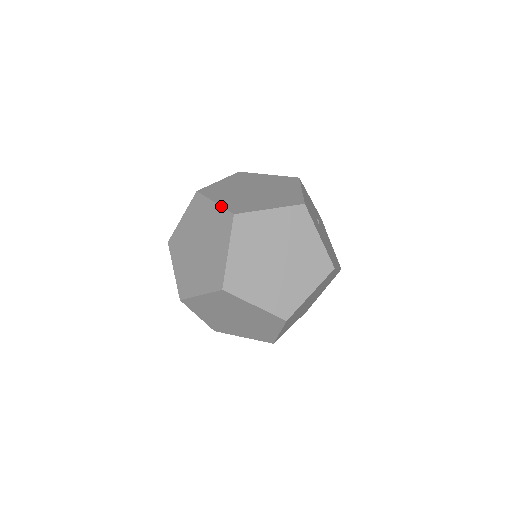
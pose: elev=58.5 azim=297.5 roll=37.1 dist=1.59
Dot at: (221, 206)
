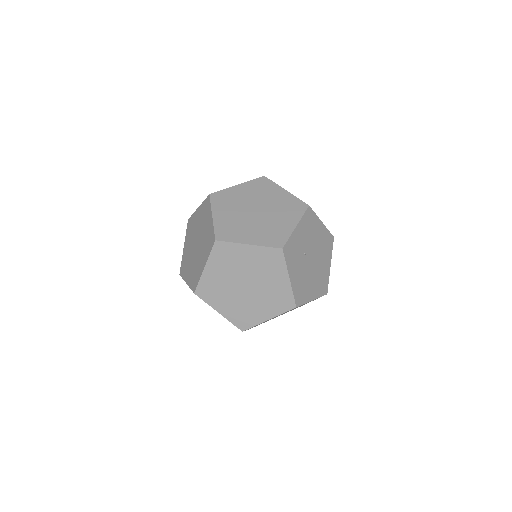
Dot at: (202, 203)
